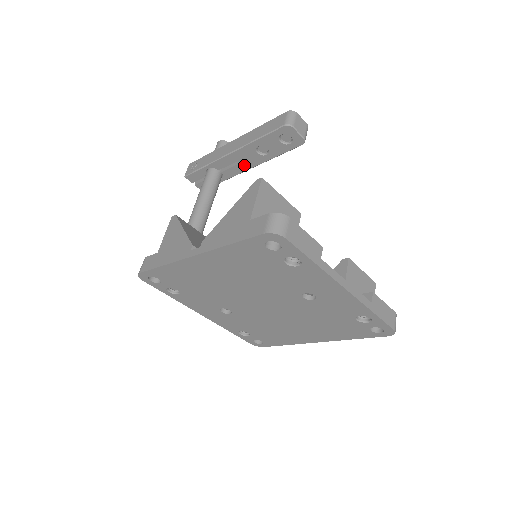
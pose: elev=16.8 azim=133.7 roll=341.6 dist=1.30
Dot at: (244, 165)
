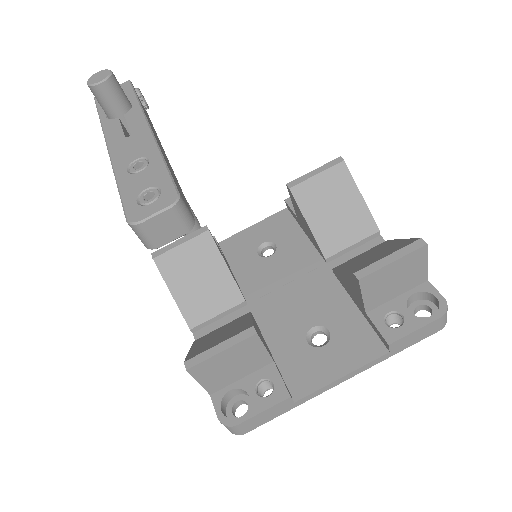
Dot at: occluded
